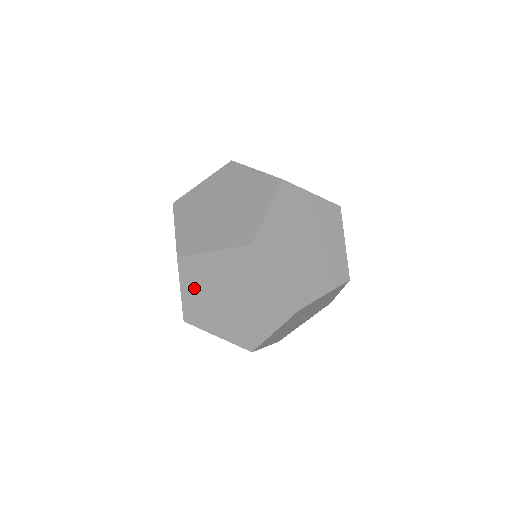
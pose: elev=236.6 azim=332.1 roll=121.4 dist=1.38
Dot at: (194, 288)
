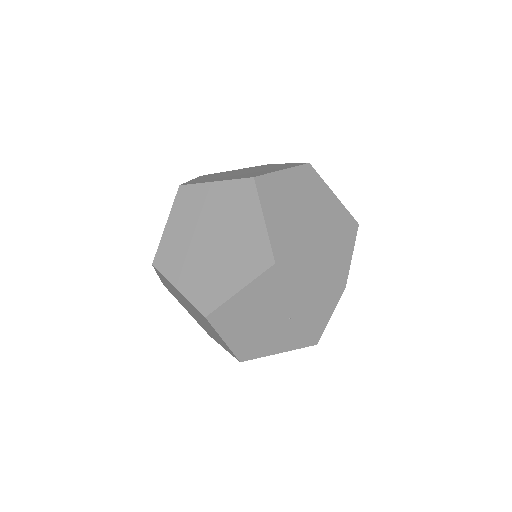
Dot at: (256, 295)
